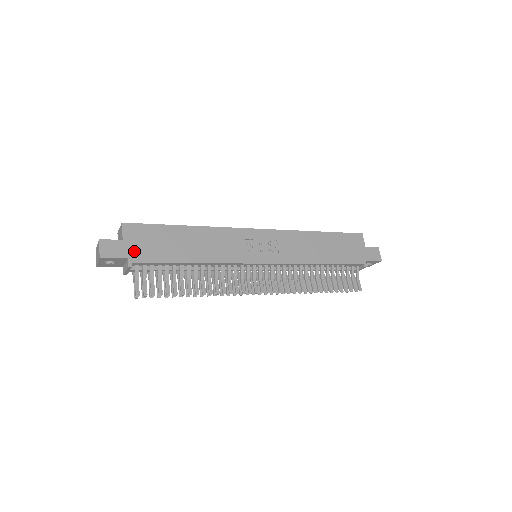
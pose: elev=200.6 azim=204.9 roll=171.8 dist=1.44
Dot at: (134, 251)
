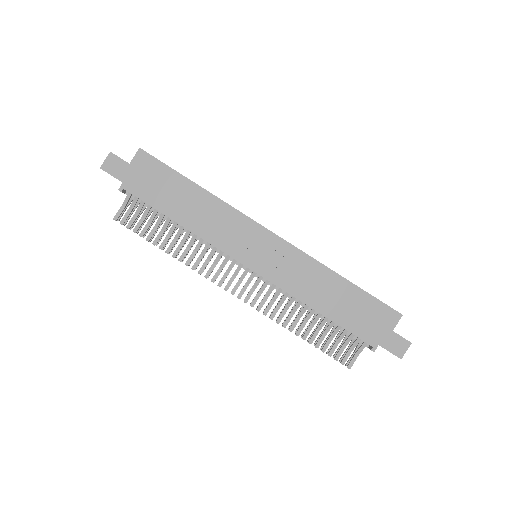
Dot at: (132, 179)
